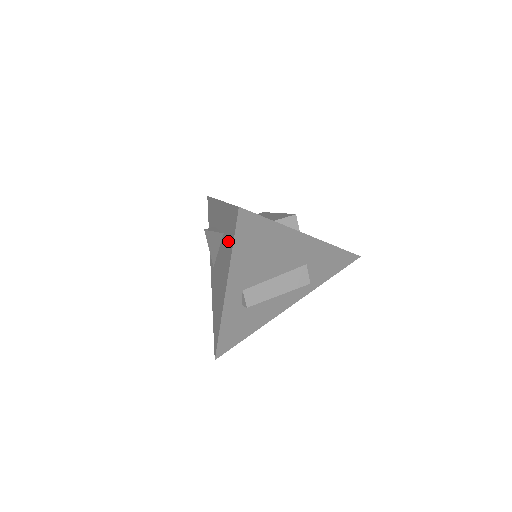
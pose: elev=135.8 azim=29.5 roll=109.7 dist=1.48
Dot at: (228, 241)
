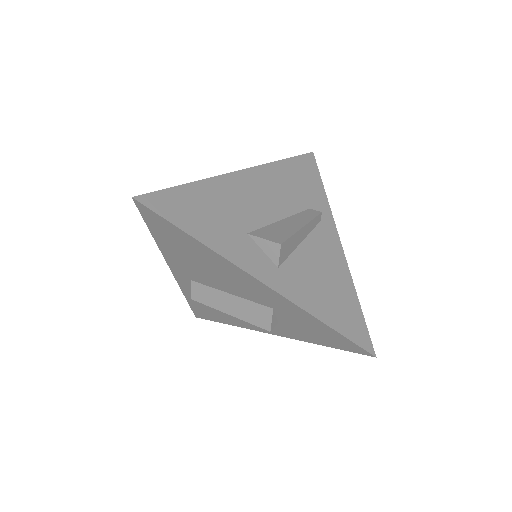
Dot at: occluded
